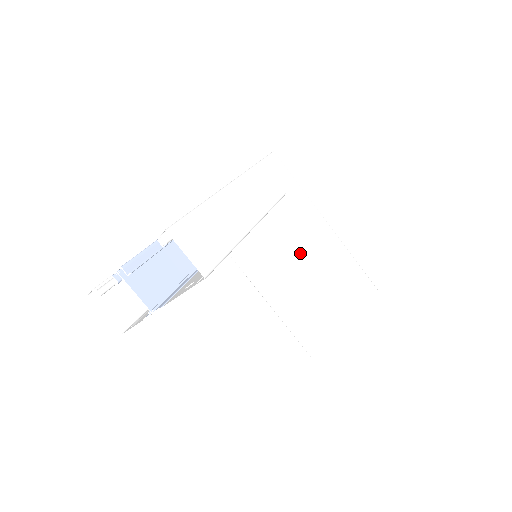
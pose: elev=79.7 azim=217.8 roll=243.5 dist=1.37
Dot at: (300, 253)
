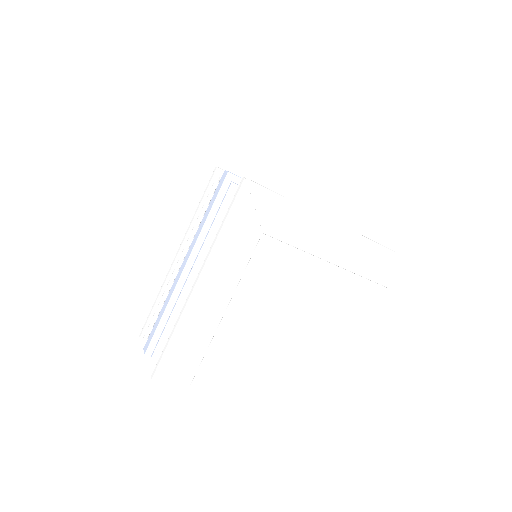
Dot at: occluded
